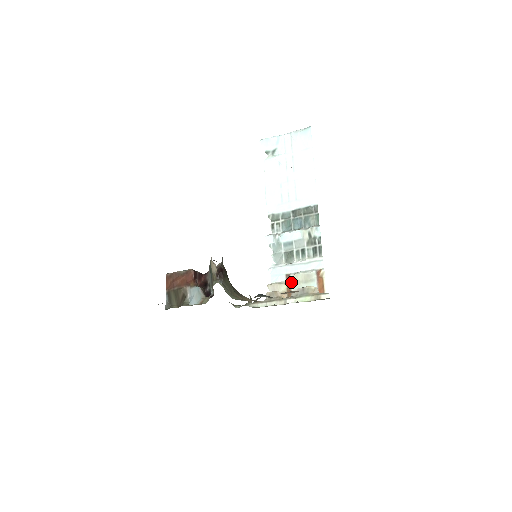
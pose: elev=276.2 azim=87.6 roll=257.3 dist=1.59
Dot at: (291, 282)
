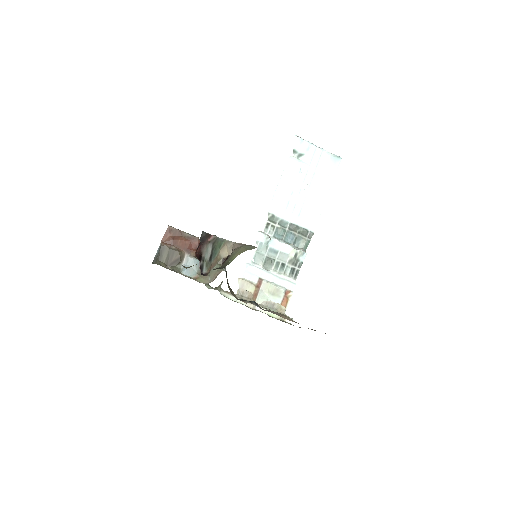
Dot at: (261, 287)
